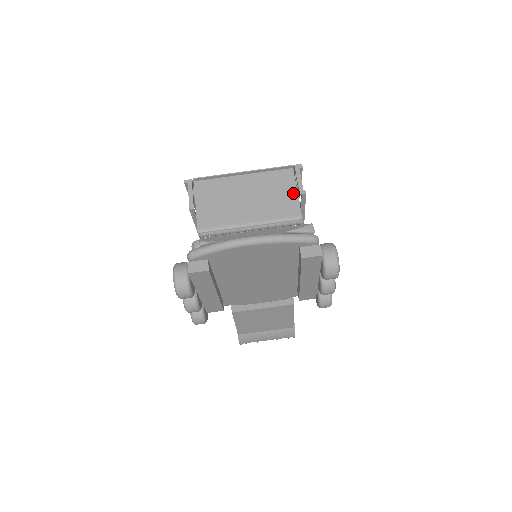
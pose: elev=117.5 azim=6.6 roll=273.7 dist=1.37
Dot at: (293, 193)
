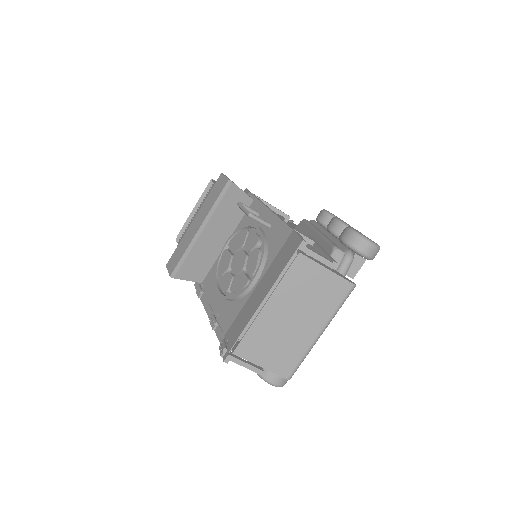
Dot at: (326, 274)
